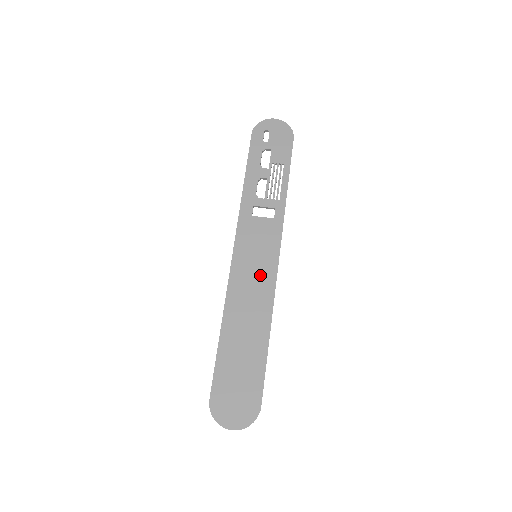
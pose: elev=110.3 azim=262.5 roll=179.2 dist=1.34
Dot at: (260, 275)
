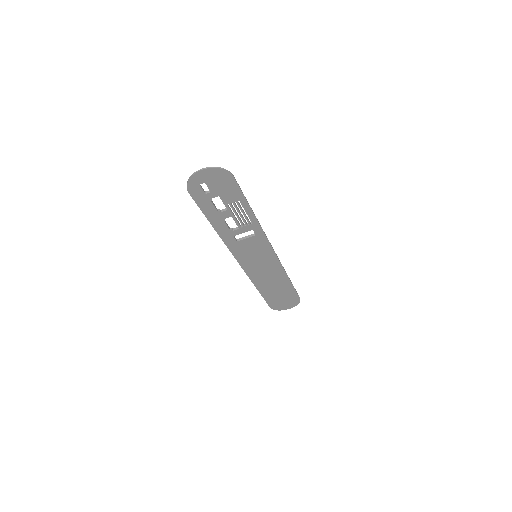
Dot at: (266, 263)
